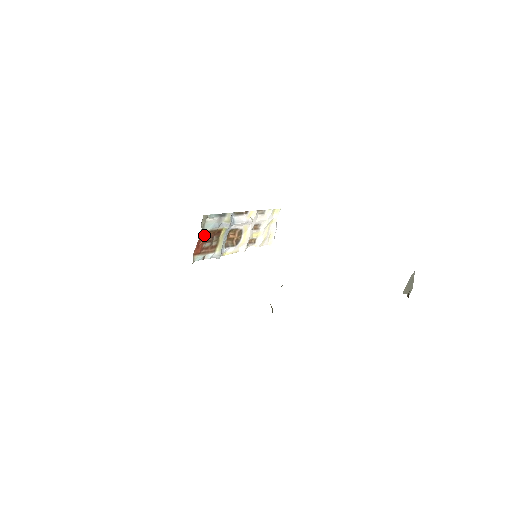
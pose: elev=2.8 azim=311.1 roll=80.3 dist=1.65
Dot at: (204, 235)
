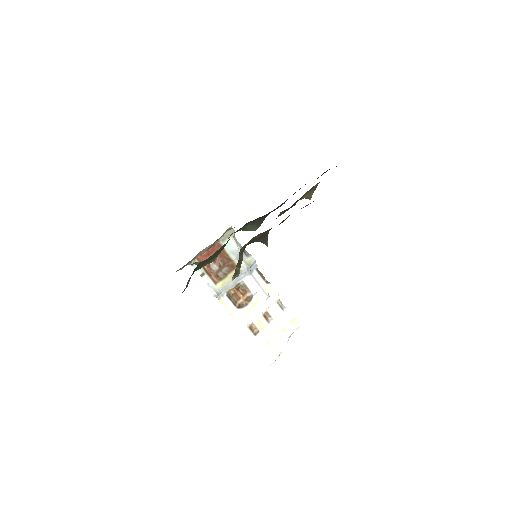
Dot at: occluded
